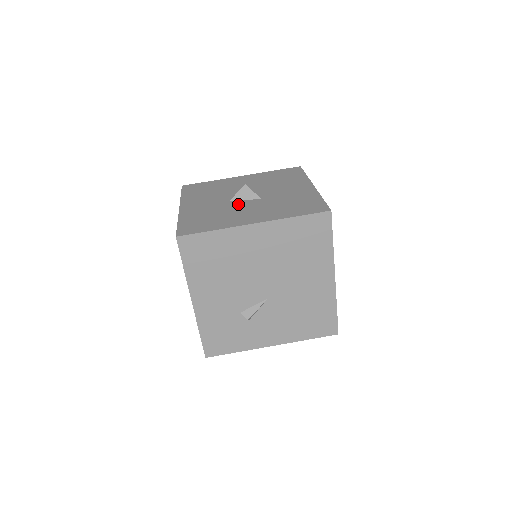
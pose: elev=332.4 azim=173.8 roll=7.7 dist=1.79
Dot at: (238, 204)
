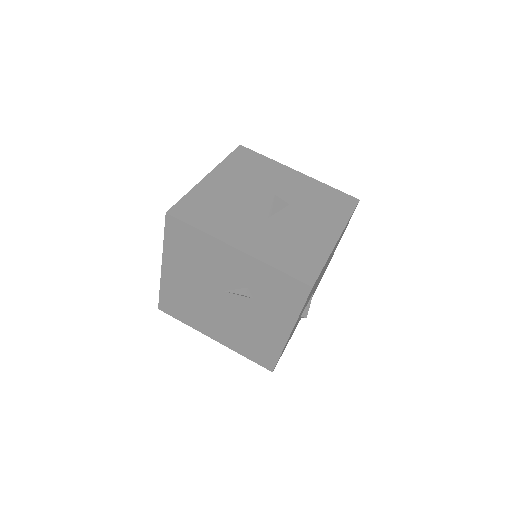
Dot at: (284, 220)
